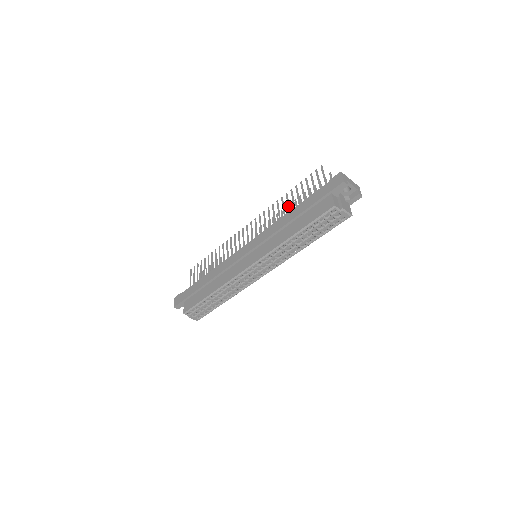
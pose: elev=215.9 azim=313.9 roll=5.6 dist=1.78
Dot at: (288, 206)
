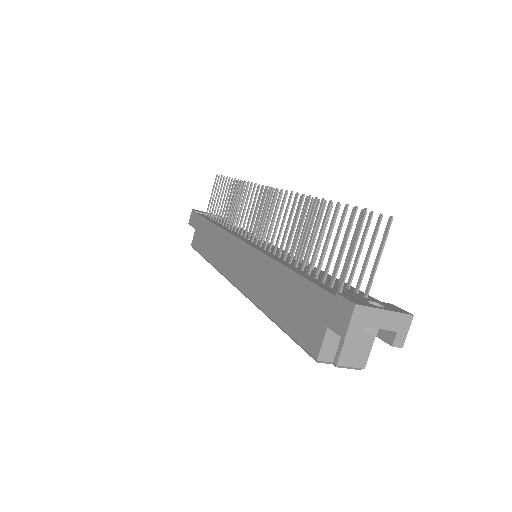
Dot at: (297, 233)
